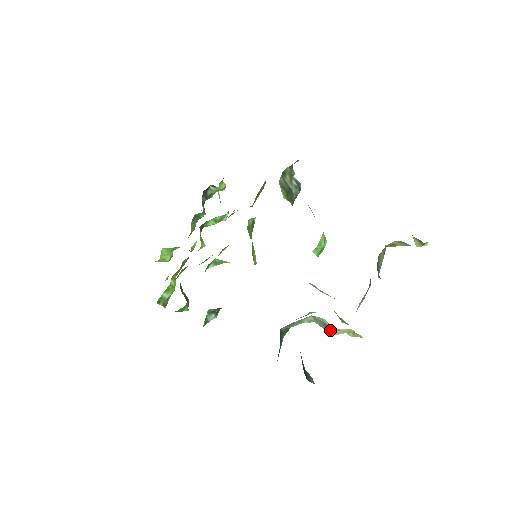
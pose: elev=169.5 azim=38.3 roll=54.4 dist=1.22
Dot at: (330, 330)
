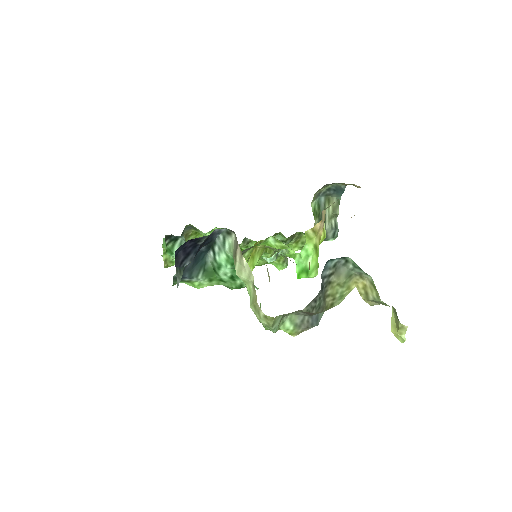
Dot at: (237, 262)
